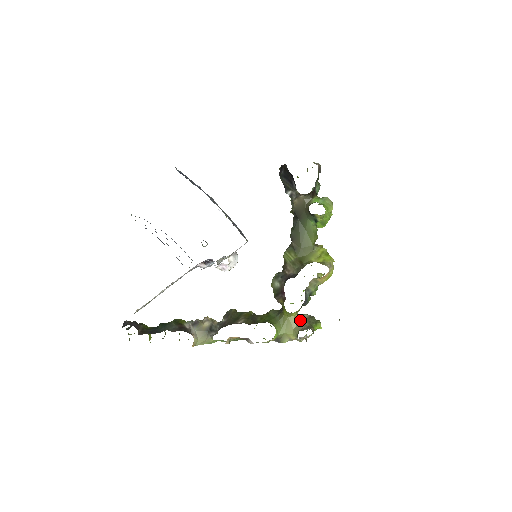
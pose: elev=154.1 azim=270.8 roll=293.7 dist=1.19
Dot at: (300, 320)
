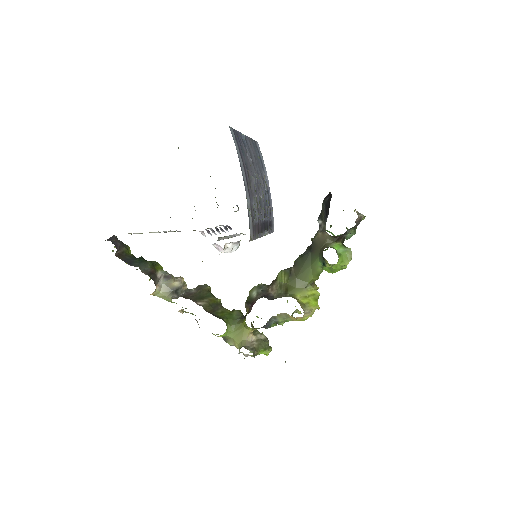
Dot at: (253, 337)
